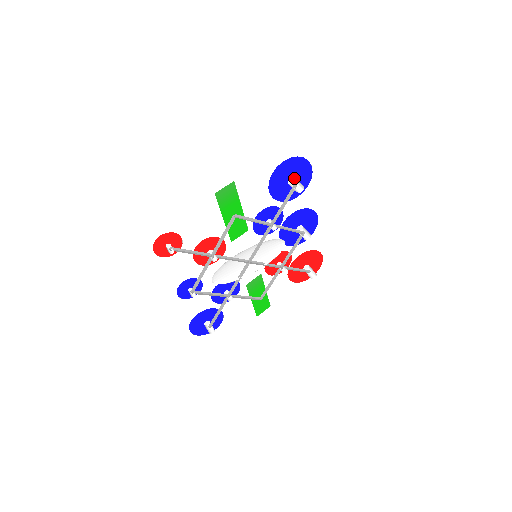
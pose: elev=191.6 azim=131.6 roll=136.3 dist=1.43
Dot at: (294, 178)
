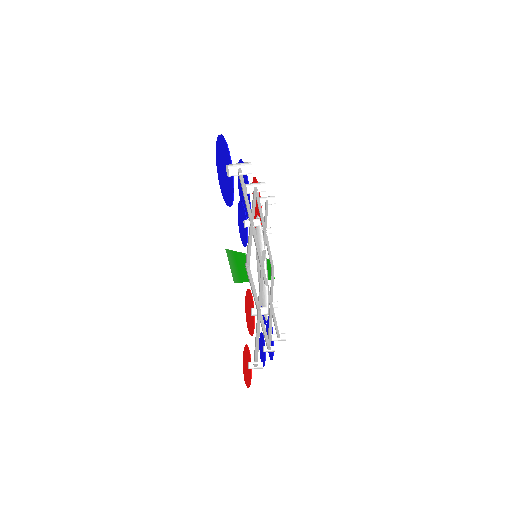
Dot at: (226, 166)
